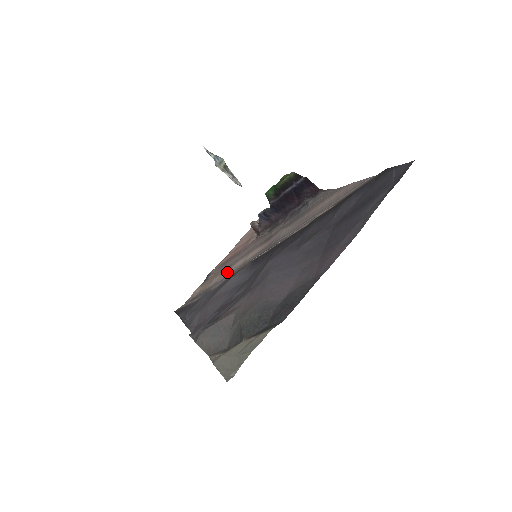
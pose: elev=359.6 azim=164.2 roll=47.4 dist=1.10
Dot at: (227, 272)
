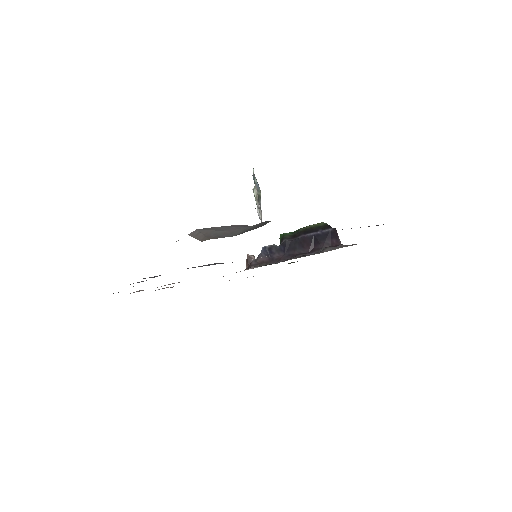
Dot at: occluded
